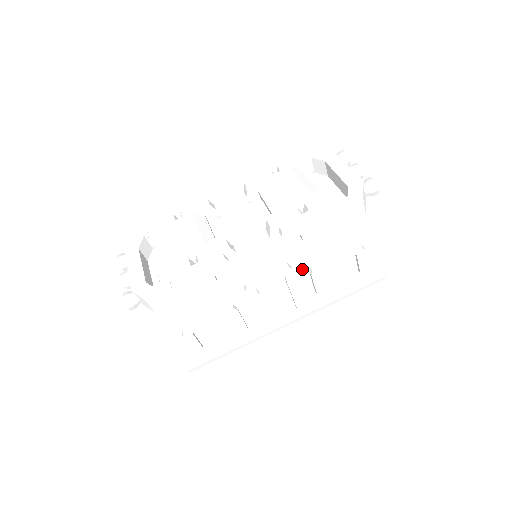
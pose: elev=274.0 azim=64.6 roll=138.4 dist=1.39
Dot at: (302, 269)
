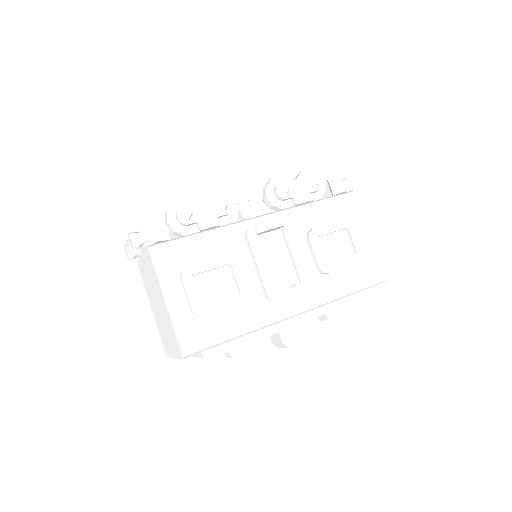
Dot at: (299, 233)
